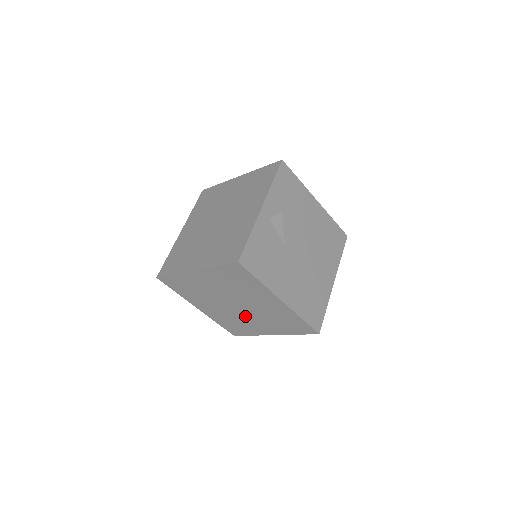
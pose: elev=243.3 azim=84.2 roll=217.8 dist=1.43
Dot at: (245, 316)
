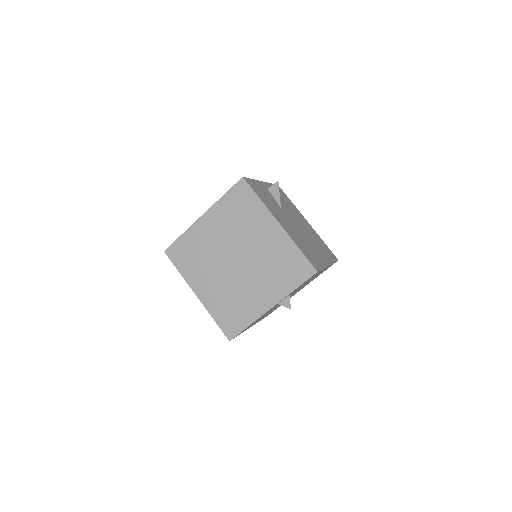
Dot at: (244, 280)
